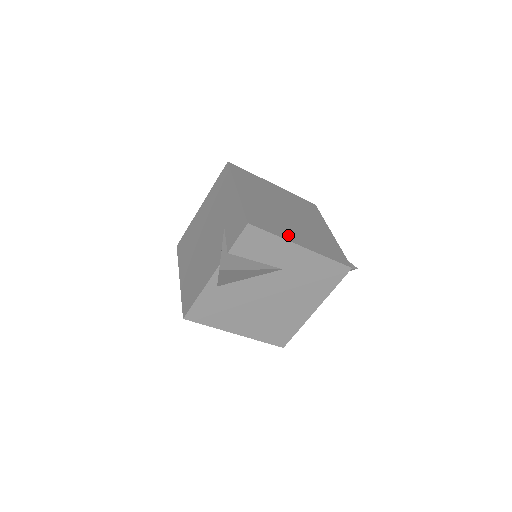
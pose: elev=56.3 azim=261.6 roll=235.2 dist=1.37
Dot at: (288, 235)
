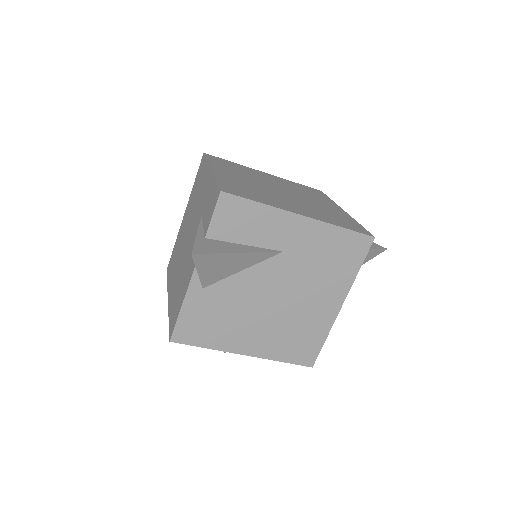
Dot at: (280, 205)
